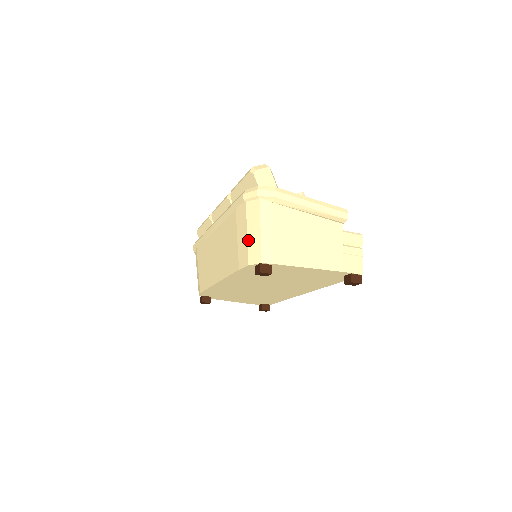
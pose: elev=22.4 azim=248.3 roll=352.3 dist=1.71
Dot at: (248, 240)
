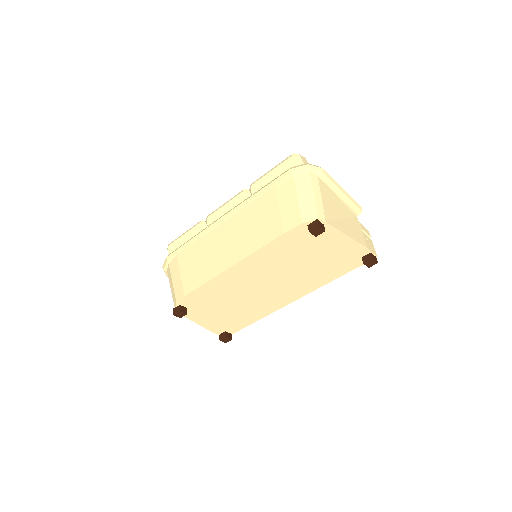
Dot at: (300, 203)
